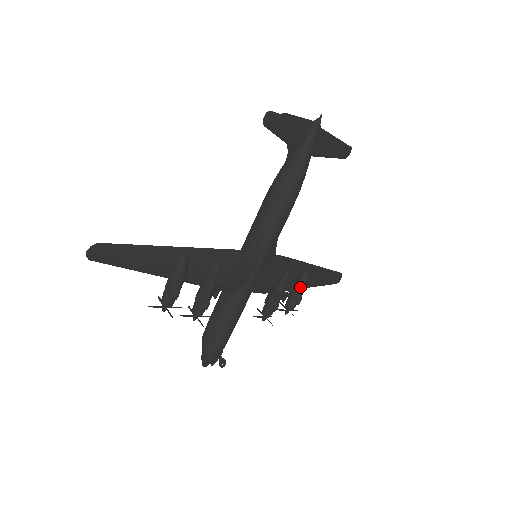
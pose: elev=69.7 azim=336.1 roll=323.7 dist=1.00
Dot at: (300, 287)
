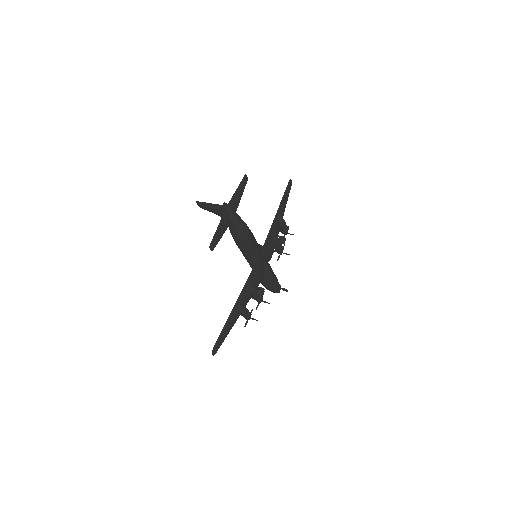
Dot at: (282, 226)
